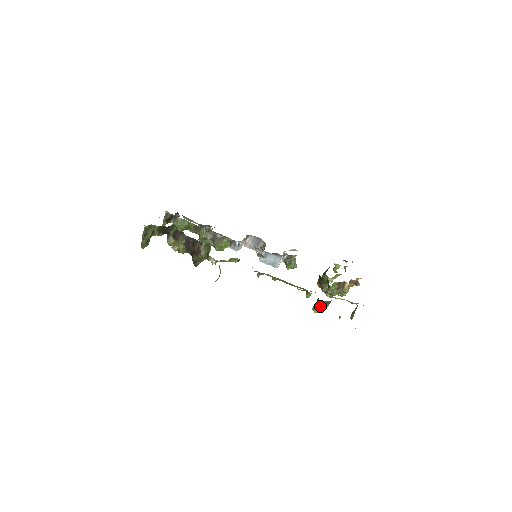
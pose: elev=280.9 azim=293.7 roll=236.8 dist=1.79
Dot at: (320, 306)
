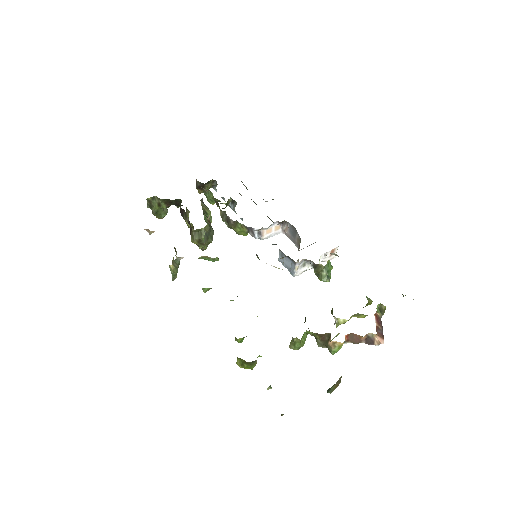
Dot at: (240, 362)
